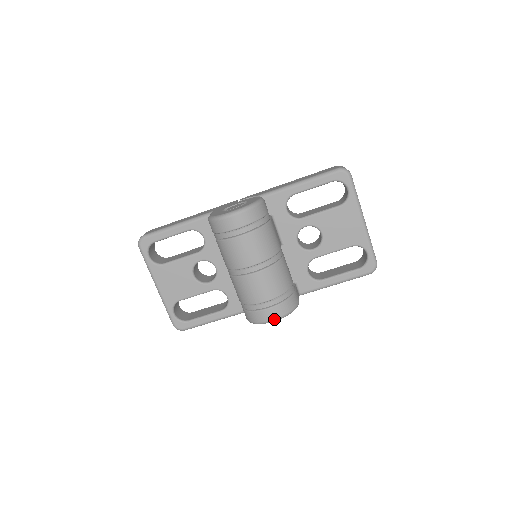
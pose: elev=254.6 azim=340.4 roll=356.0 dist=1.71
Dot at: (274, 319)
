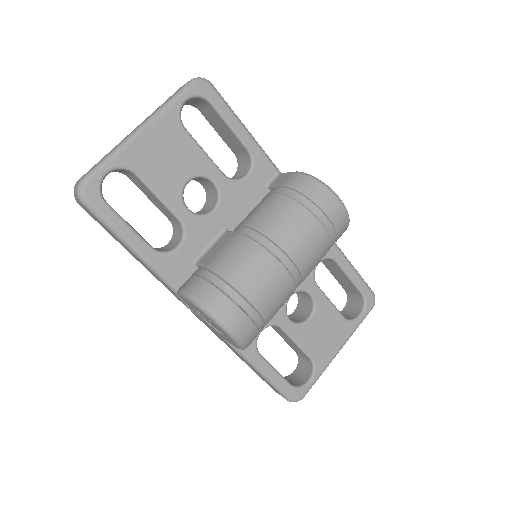
Dot at: (234, 331)
